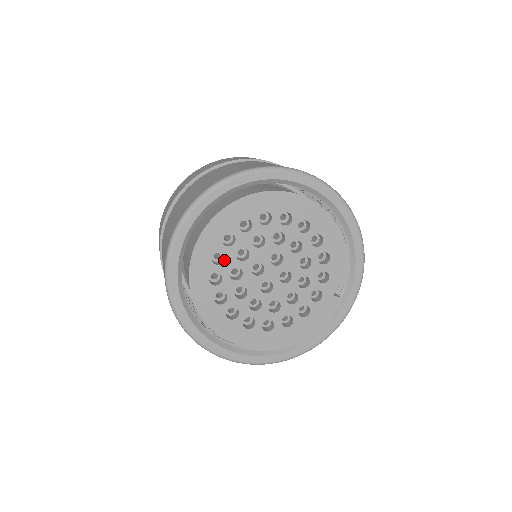
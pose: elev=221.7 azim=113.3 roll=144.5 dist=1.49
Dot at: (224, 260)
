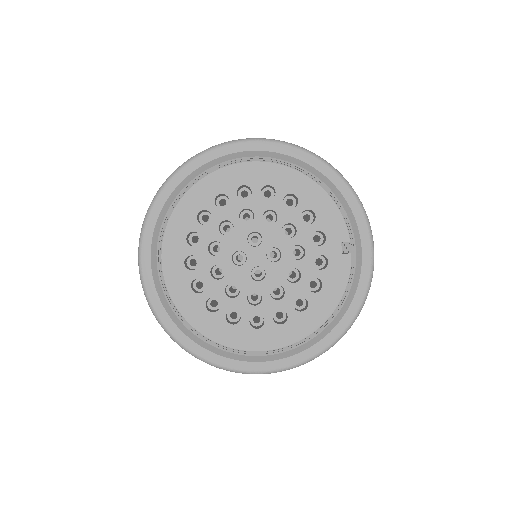
Dot at: (199, 262)
